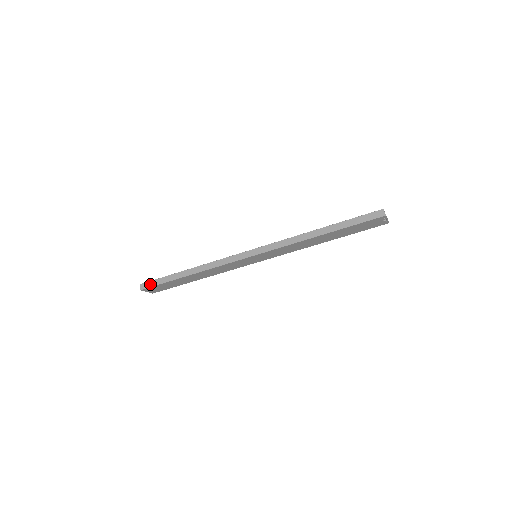
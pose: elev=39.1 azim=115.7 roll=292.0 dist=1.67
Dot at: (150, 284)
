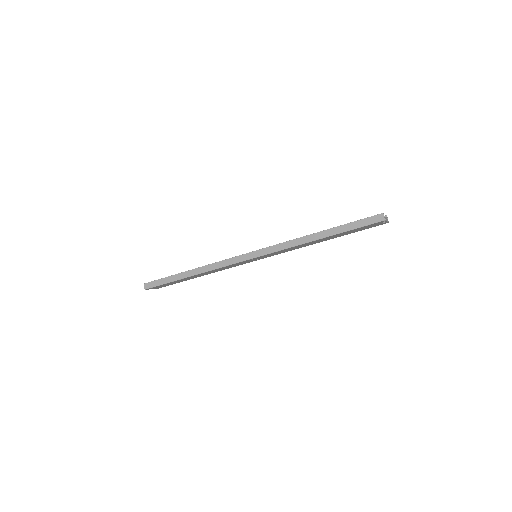
Dot at: (154, 284)
